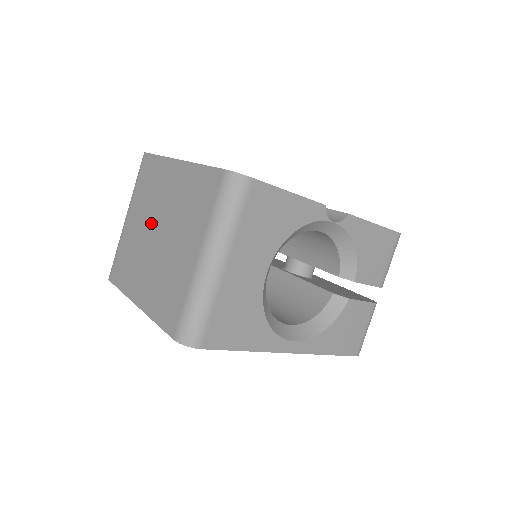
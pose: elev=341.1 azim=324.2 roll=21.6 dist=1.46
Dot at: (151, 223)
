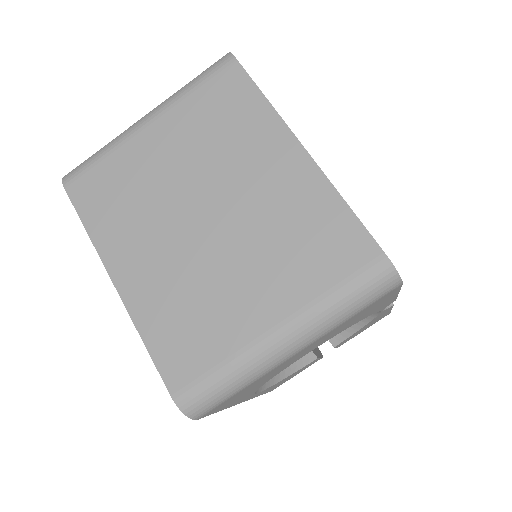
Dot at: (200, 188)
